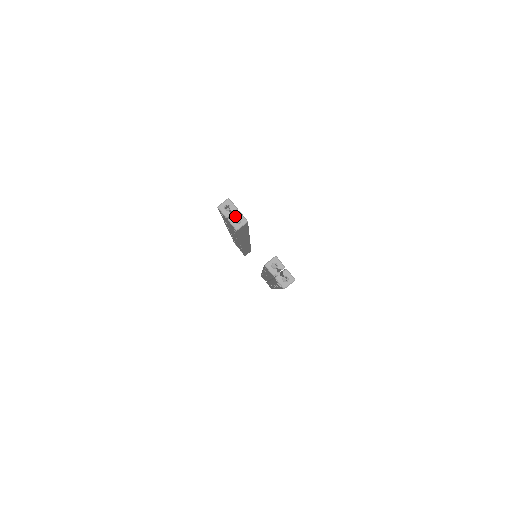
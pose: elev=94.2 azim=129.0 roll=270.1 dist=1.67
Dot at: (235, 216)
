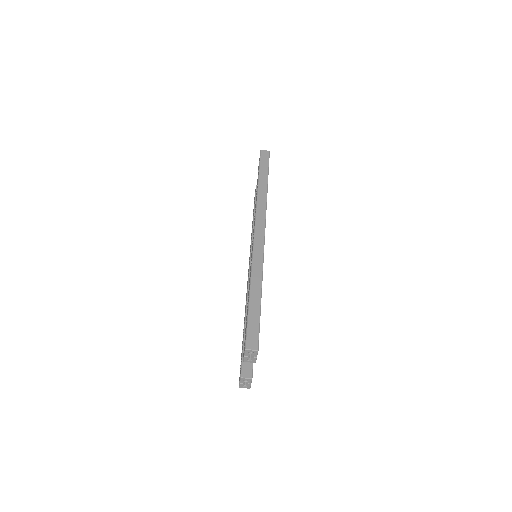
Dot at: (251, 358)
